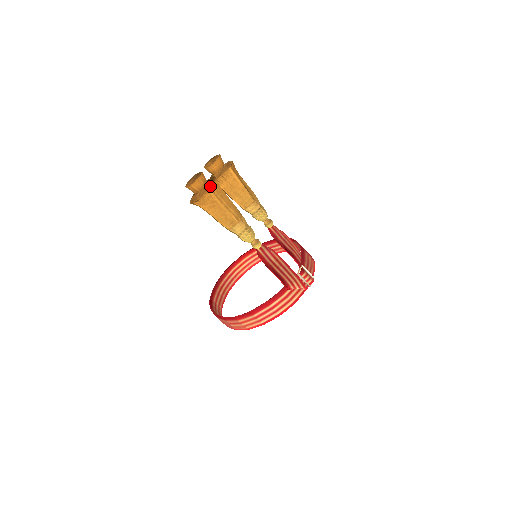
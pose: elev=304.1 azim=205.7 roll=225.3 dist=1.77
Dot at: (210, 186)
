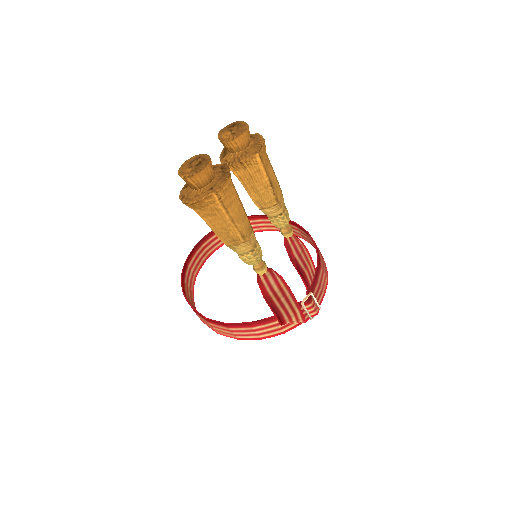
Dot at: (216, 188)
